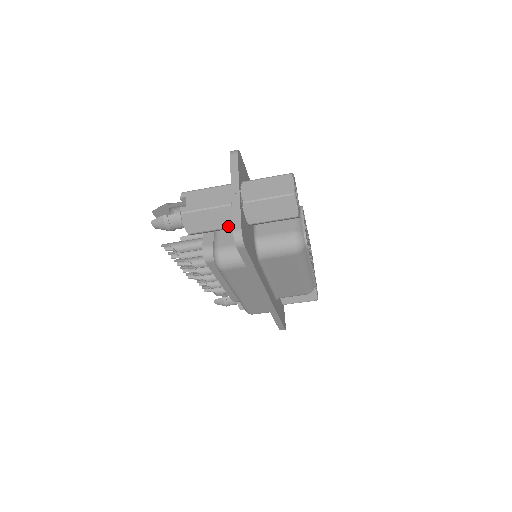
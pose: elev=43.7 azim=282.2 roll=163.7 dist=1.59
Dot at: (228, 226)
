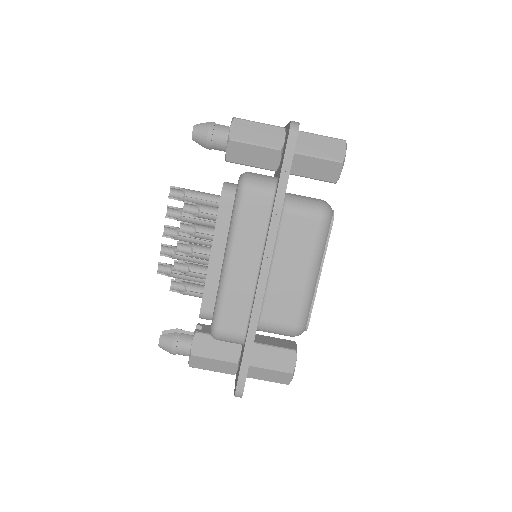
Dot at: (273, 146)
